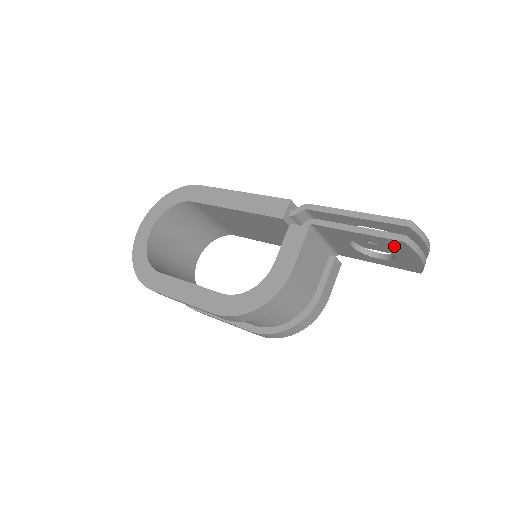
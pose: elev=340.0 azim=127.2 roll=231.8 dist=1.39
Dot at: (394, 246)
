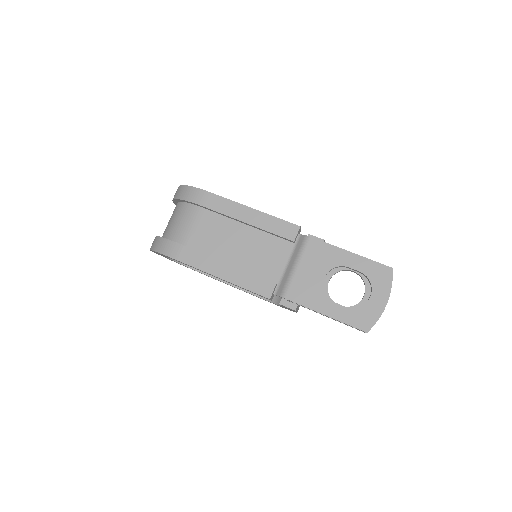
Dot at: occluded
